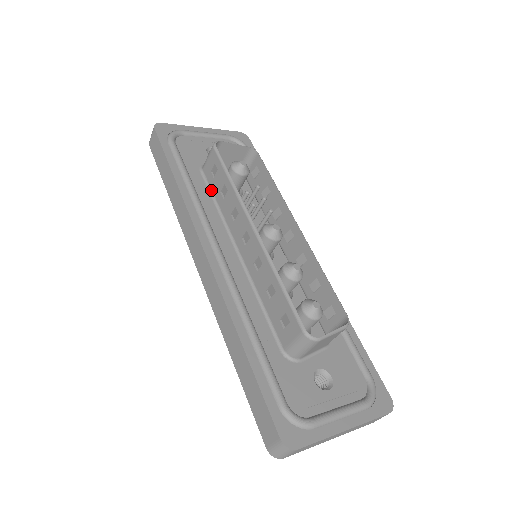
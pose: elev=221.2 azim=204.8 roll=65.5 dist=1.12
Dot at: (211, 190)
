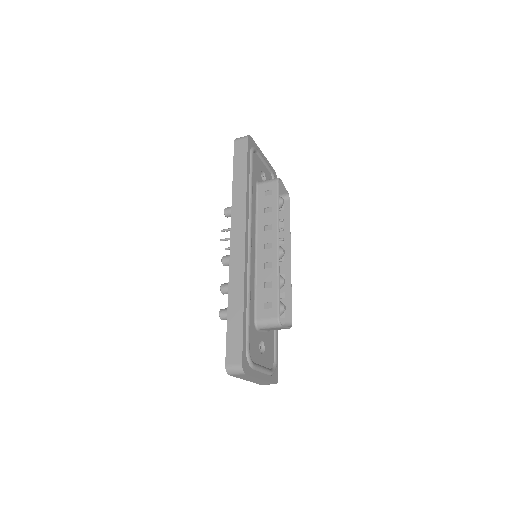
Dot at: (257, 201)
